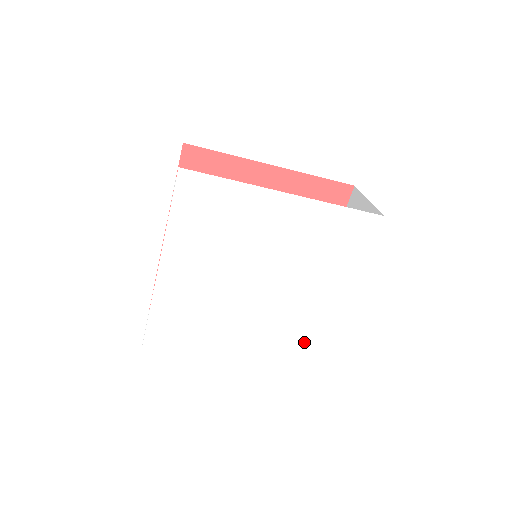
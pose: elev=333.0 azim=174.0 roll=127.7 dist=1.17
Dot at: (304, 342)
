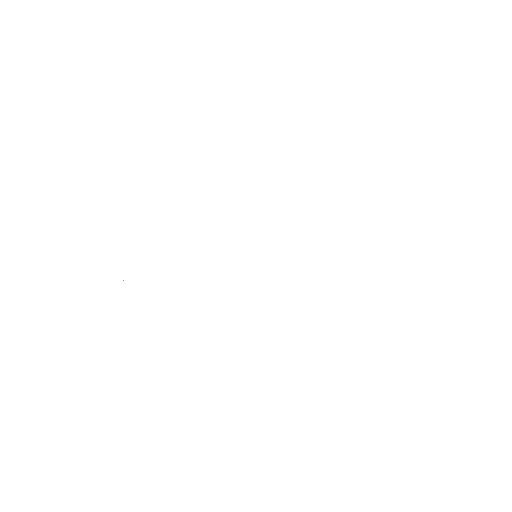
Dot at: (296, 368)
